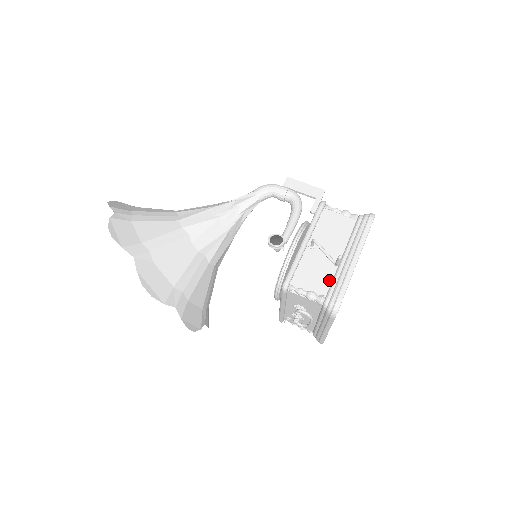
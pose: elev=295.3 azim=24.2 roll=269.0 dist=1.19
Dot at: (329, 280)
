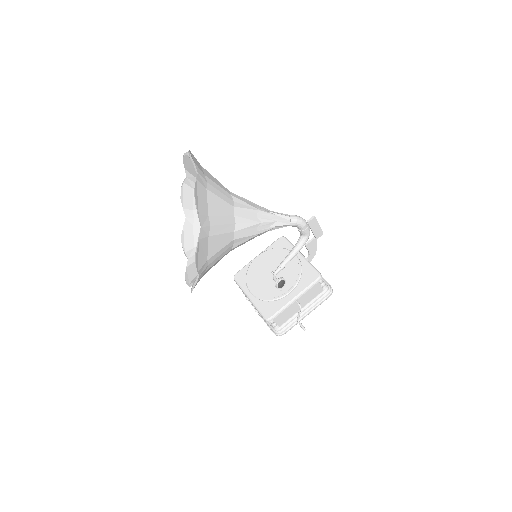
Dot at: (287, 319)
